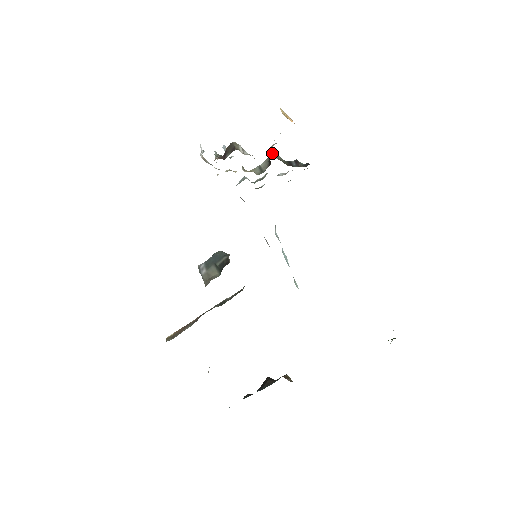
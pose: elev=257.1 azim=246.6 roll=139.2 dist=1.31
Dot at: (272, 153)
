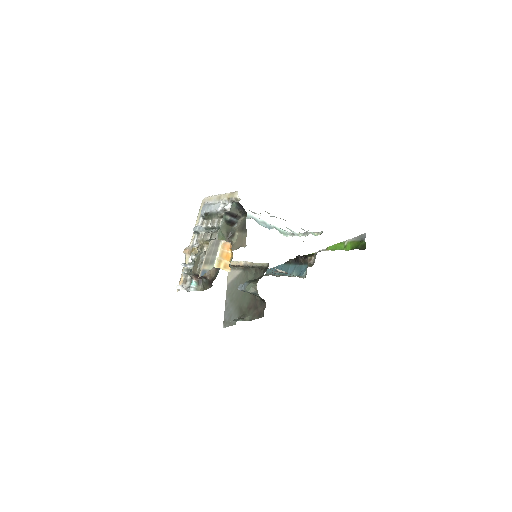
Dot at: occluded
